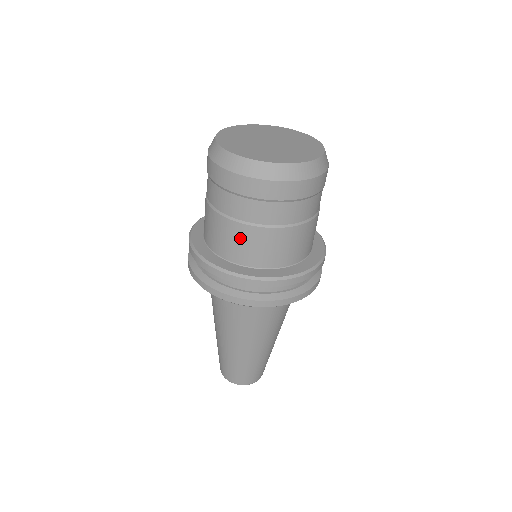
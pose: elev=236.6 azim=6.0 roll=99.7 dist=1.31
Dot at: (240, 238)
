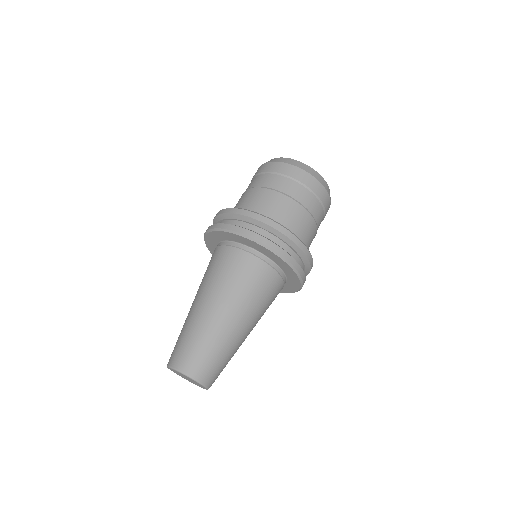
Dot at: (269, 200)
